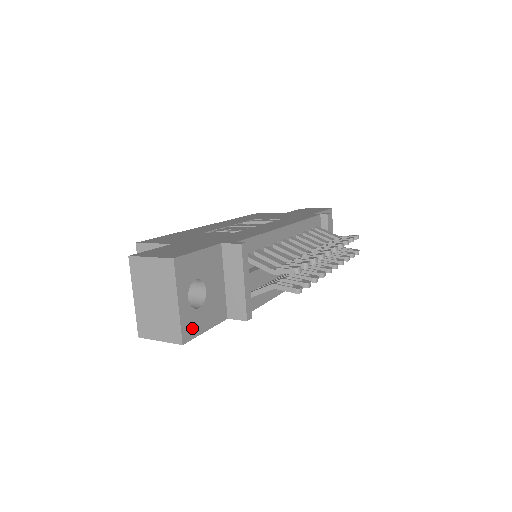
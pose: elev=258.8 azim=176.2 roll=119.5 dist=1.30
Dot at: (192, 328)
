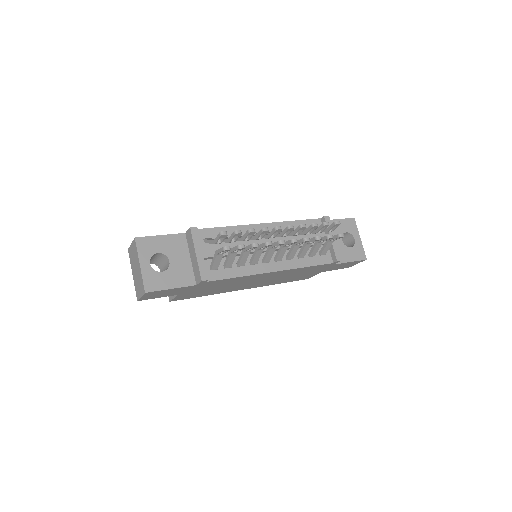
Dot at: (155, 284)
